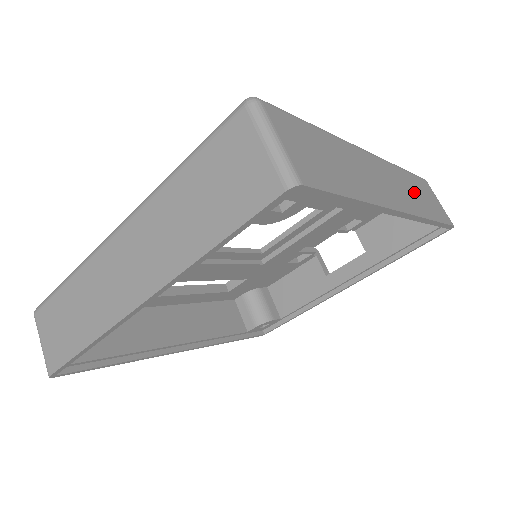
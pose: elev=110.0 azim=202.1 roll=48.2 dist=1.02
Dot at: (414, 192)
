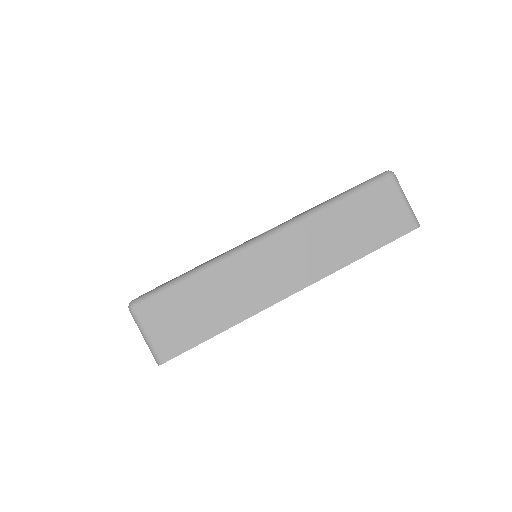
Dot at: occluded
